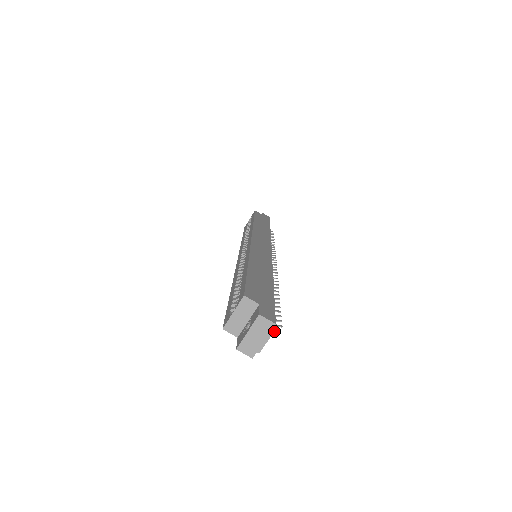
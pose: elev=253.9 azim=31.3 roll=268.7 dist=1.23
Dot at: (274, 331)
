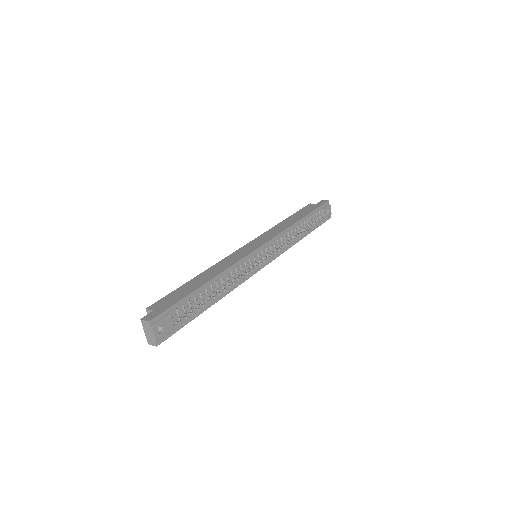
Dot at: (183, 322)
